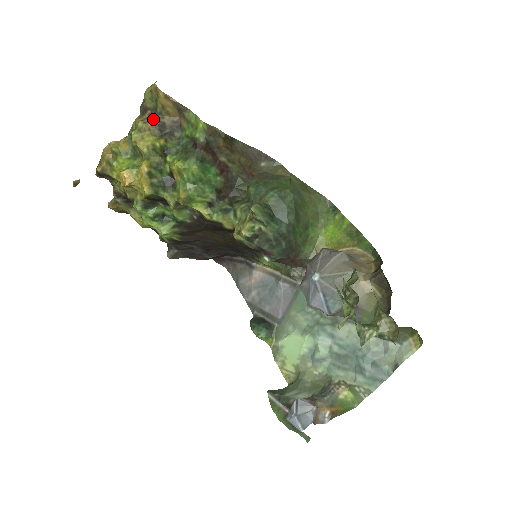
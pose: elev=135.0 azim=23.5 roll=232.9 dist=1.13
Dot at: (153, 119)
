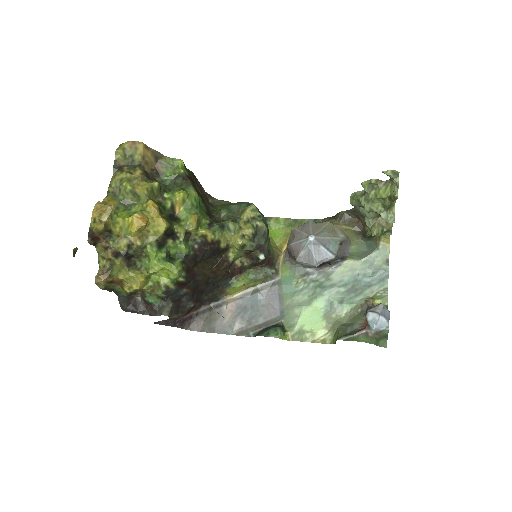
Dot at: (138, 169)
